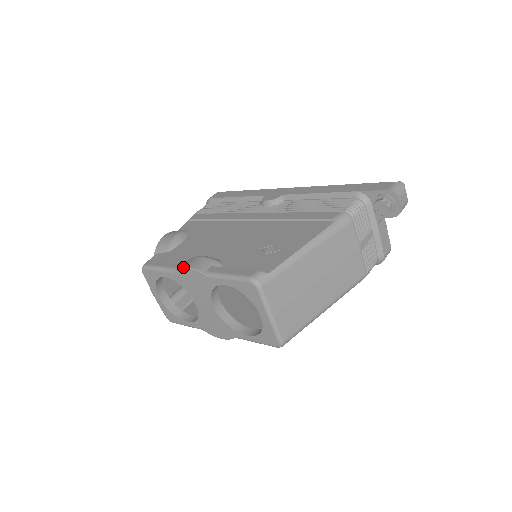
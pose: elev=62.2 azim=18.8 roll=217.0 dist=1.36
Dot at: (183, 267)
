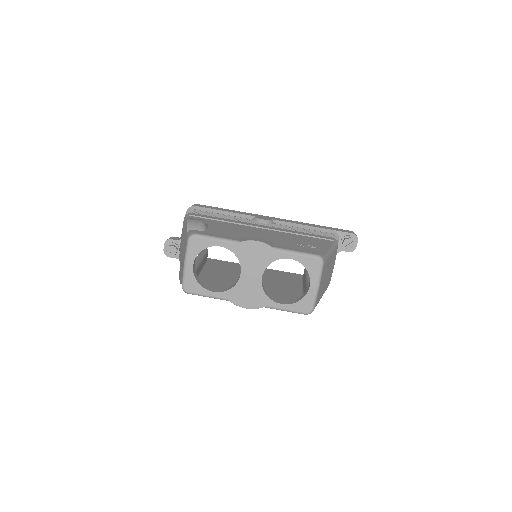
Dot at: (252, 240)
